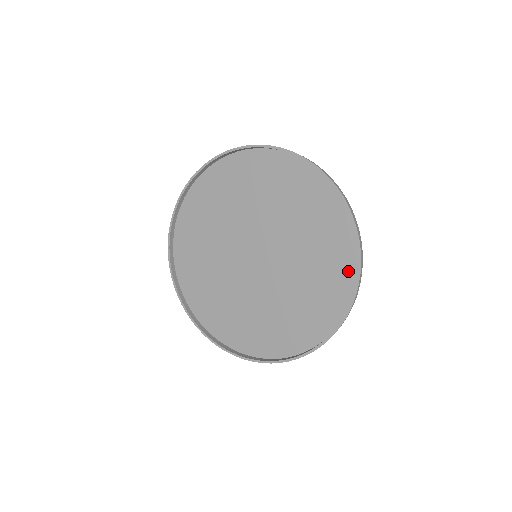
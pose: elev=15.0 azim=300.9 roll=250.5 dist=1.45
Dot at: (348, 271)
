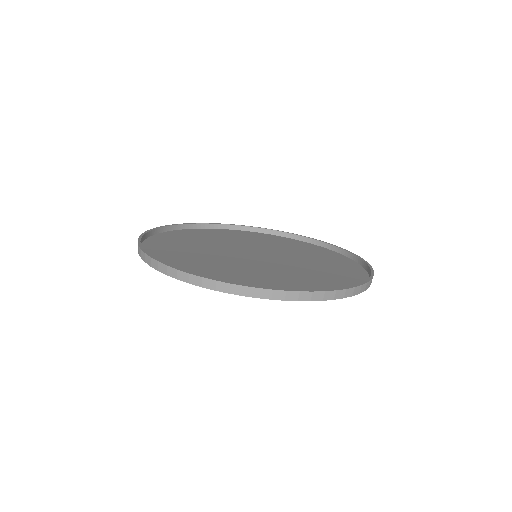
Dot at: (358, 274)
